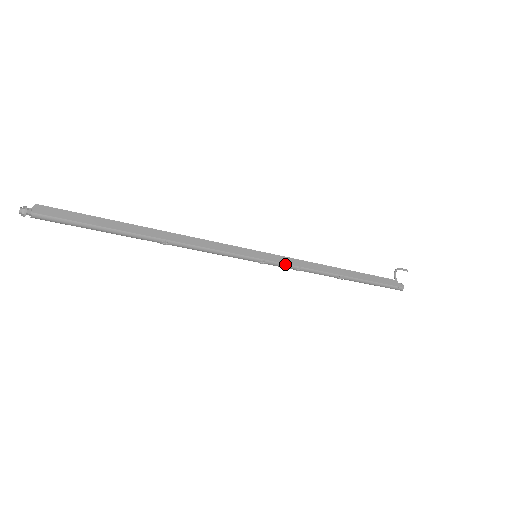
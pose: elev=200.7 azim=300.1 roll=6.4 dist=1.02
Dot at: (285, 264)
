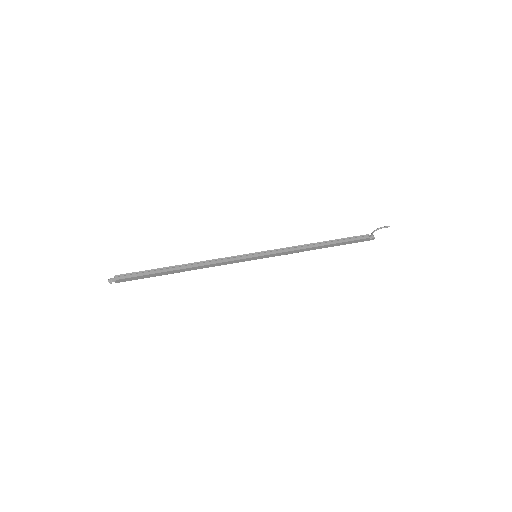
Dot at: occluded
